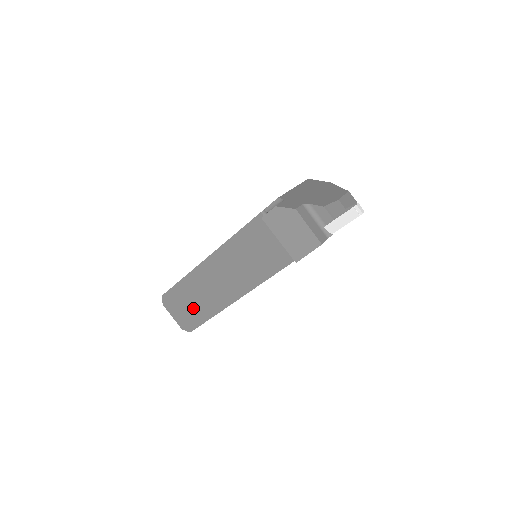
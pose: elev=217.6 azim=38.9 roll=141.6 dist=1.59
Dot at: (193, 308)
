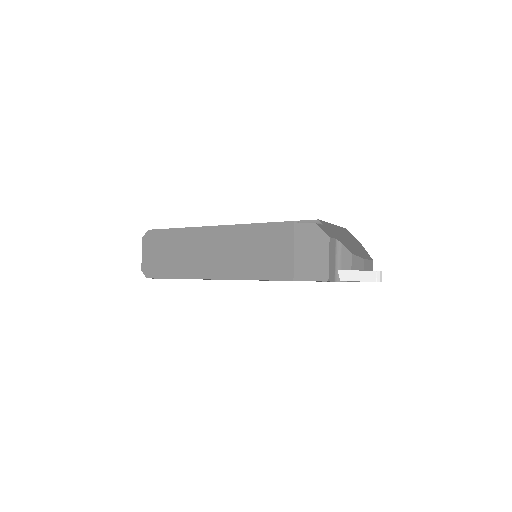
Dot at: (167, 259)
